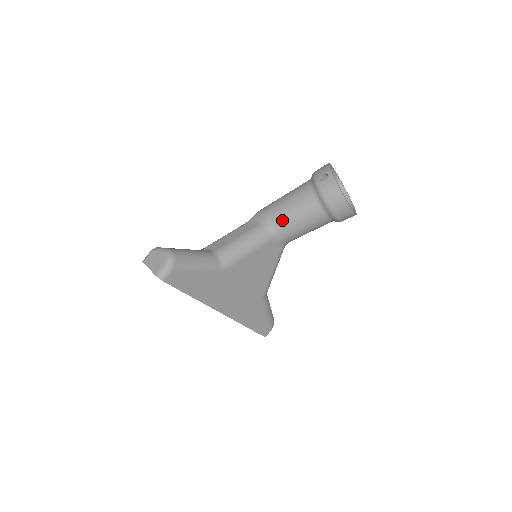
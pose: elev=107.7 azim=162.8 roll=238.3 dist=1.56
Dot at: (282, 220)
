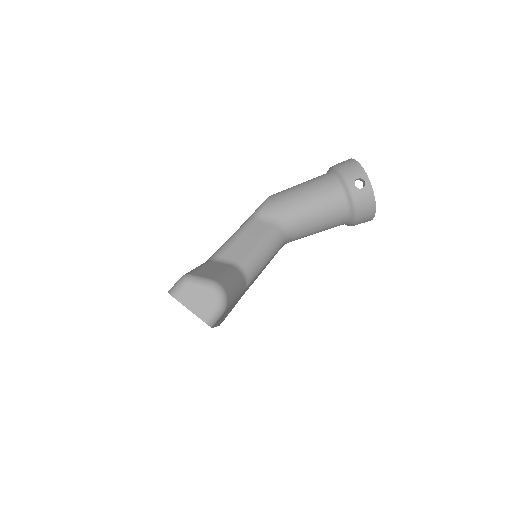
Dot at: (302, 223)
